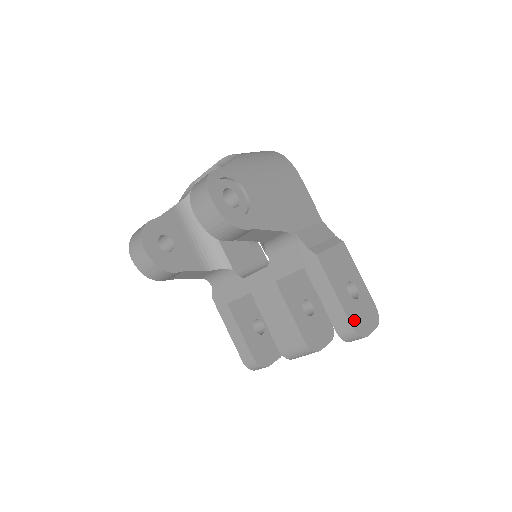
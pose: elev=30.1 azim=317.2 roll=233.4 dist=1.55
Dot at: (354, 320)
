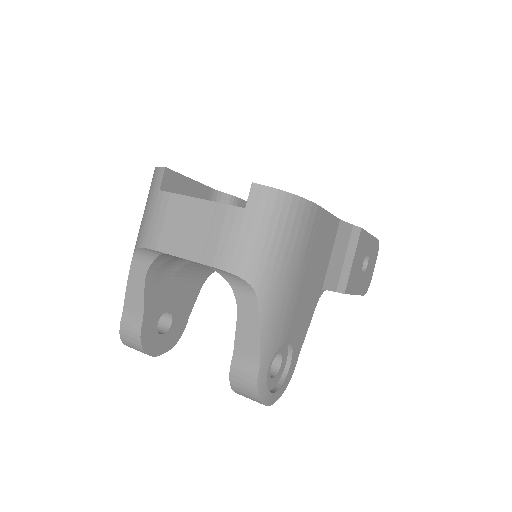
Dot at: (365, 287)
